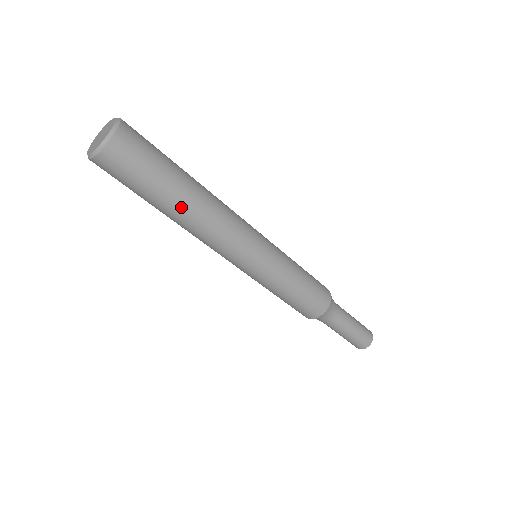
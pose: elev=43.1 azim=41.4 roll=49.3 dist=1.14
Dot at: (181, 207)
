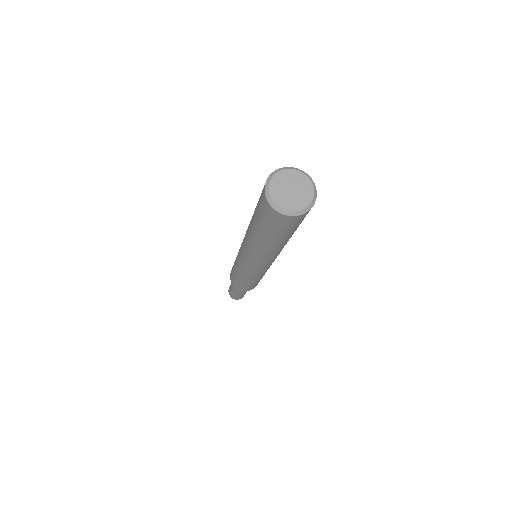
Dot at: (270, 246)
